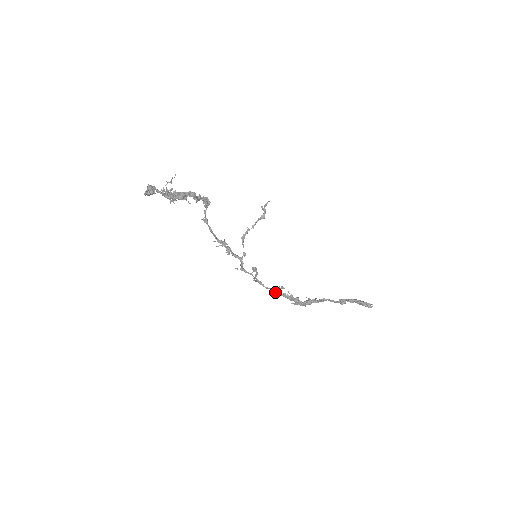
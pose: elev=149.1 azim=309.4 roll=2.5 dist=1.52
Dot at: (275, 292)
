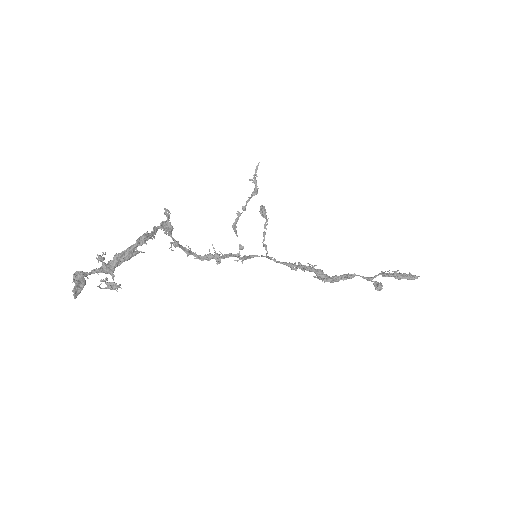
Dot at: (291, 268)
